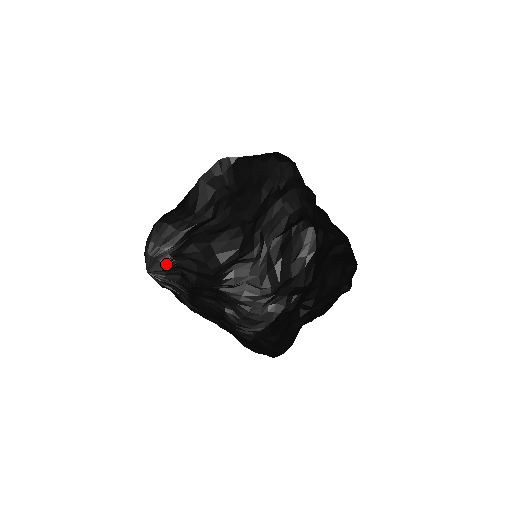
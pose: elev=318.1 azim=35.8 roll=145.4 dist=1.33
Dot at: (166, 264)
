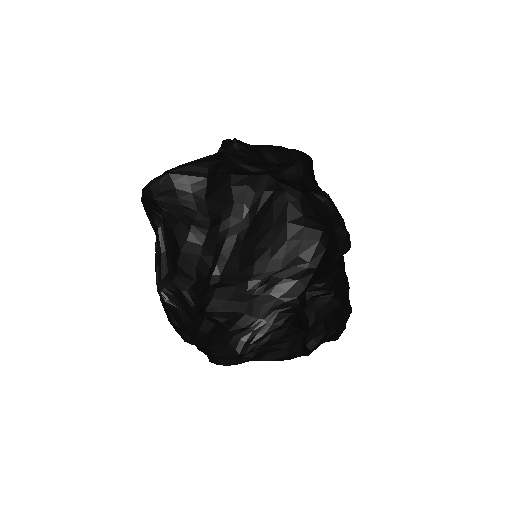
Dot at: (155, 213)
